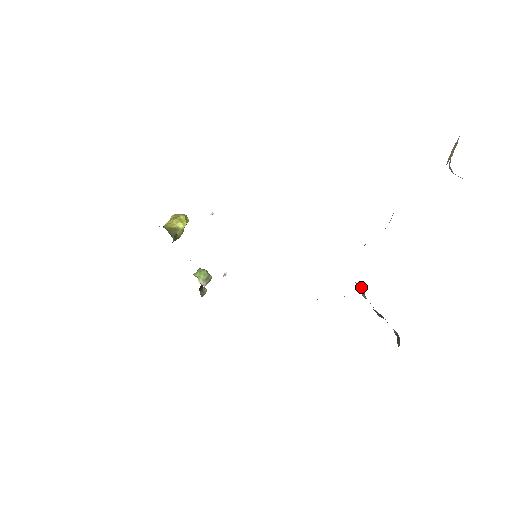
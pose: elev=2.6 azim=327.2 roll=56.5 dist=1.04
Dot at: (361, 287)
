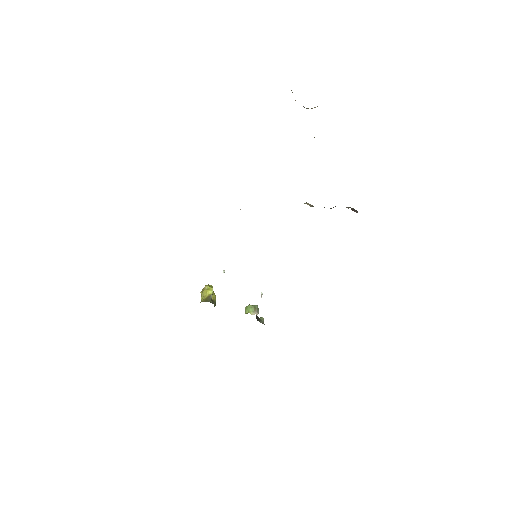
Dot at: occluded
